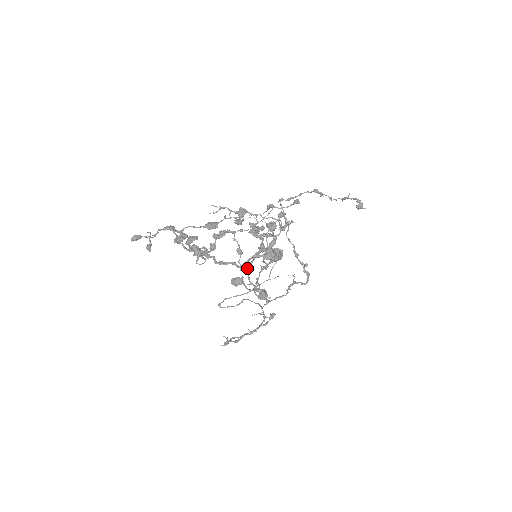
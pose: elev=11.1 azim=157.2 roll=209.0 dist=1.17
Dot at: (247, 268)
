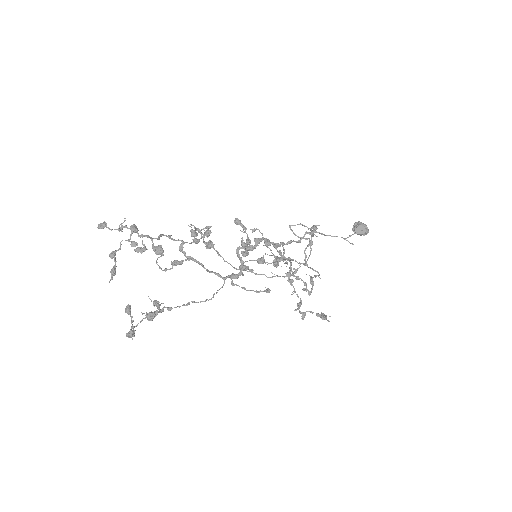
Dot at: occluded
